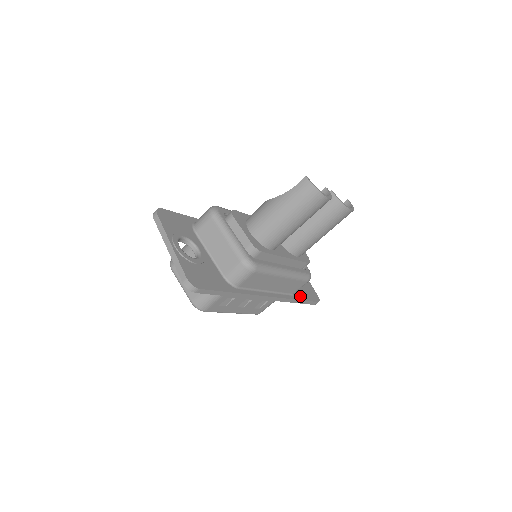
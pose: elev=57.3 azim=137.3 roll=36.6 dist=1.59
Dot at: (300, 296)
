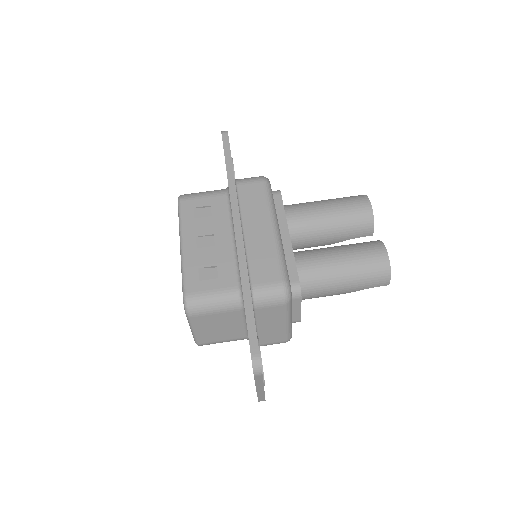
Dot at: occluded
